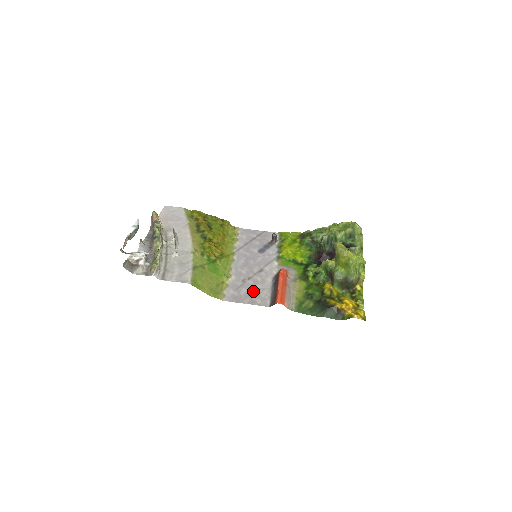
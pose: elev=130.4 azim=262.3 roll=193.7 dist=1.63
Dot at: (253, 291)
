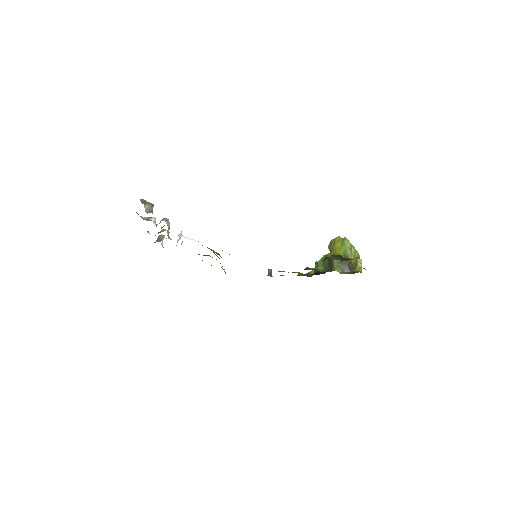
Dot at: occluded
